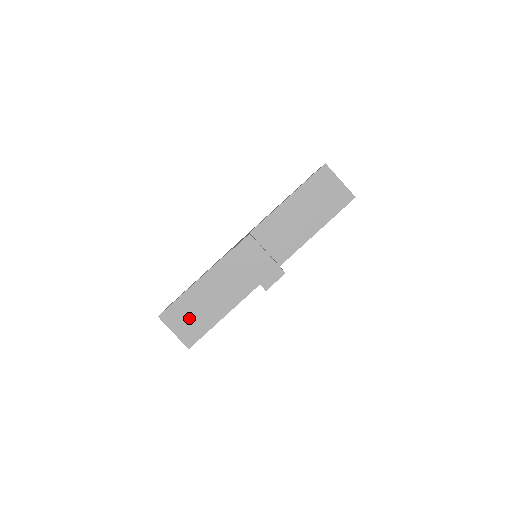
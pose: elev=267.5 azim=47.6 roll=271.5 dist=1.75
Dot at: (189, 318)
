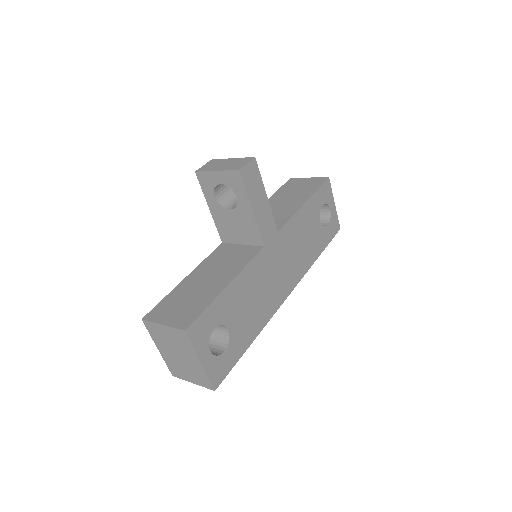
Dot at: (182, 305)
